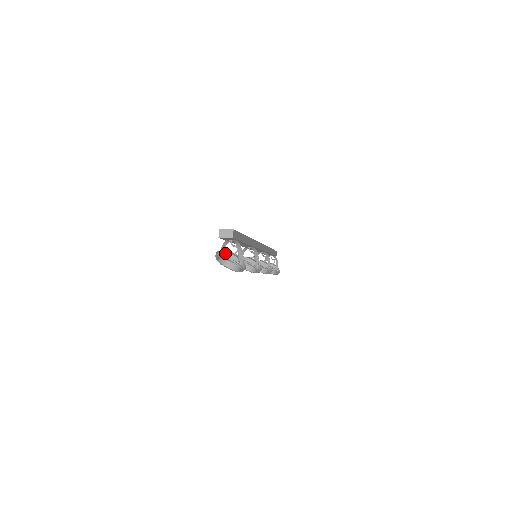
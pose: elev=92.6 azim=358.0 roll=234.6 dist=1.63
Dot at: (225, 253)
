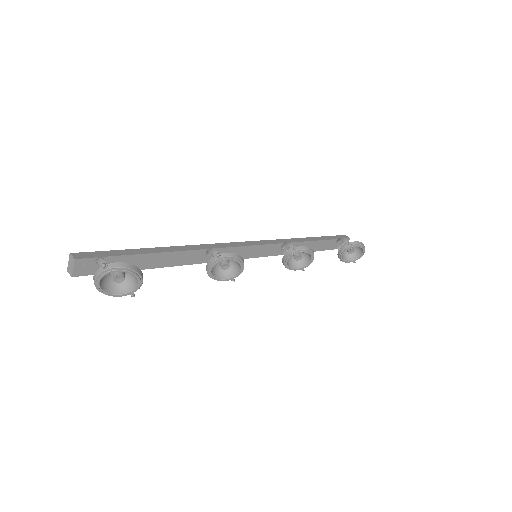
Dot at: occluded
